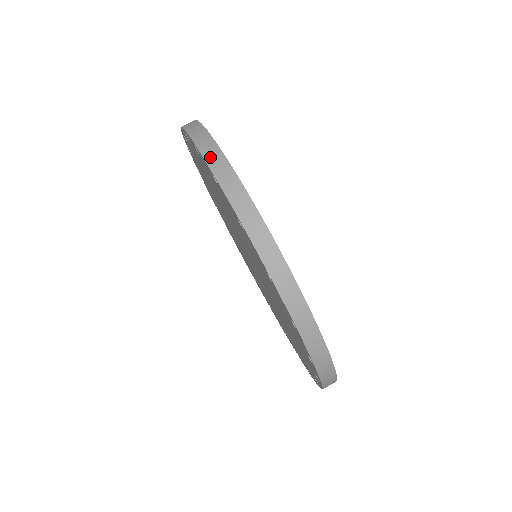
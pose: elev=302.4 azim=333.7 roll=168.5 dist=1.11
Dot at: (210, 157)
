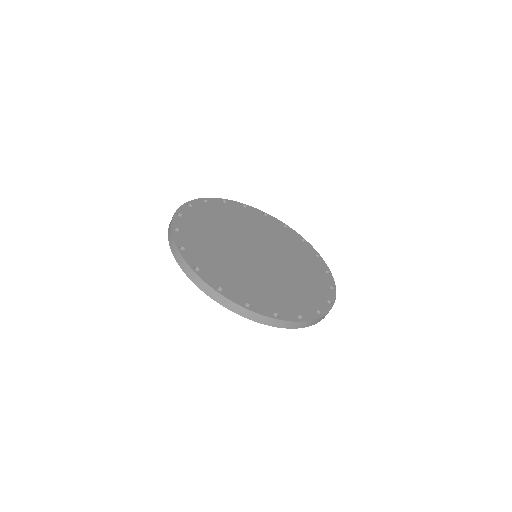
Dot at: occluded
